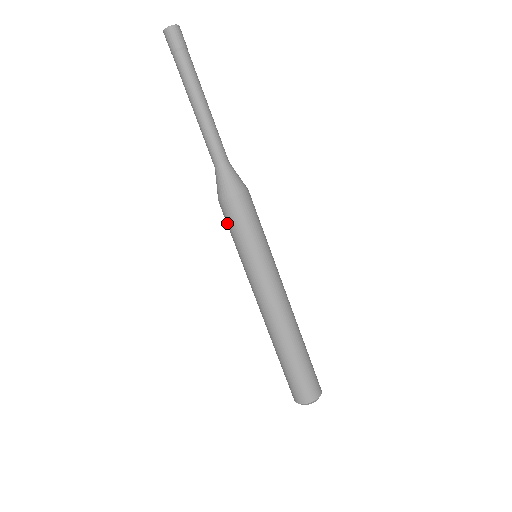
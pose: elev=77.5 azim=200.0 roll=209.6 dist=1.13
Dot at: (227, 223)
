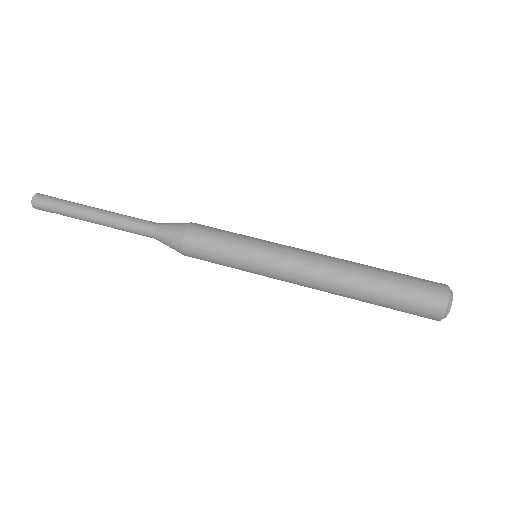
Dot at: (206, 255)
